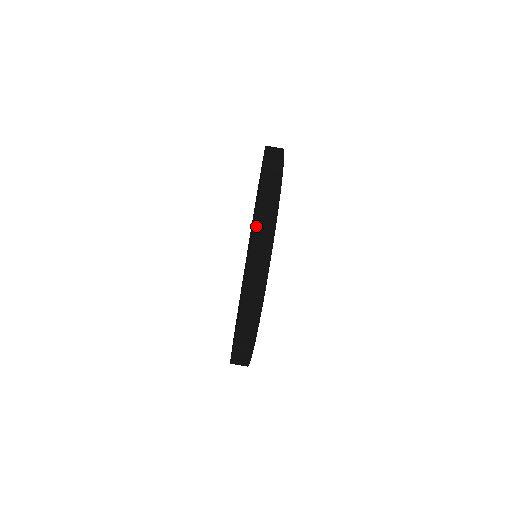
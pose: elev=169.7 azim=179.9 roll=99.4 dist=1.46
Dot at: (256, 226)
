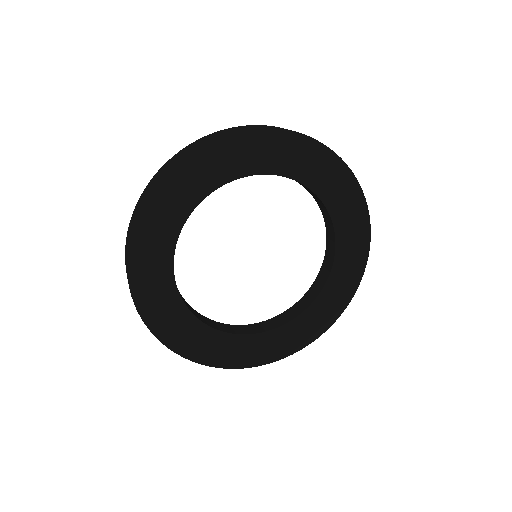
Dot at: (182, 150)
